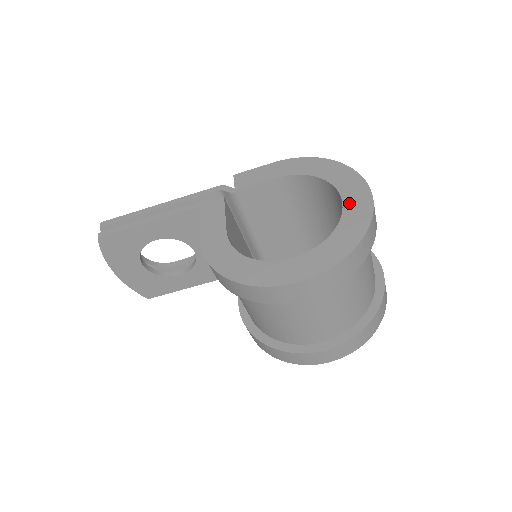
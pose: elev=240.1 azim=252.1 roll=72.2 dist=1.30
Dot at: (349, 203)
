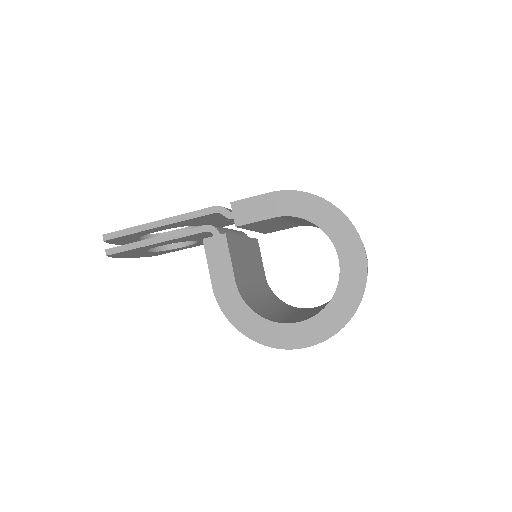
Dot at: (346, 268)
